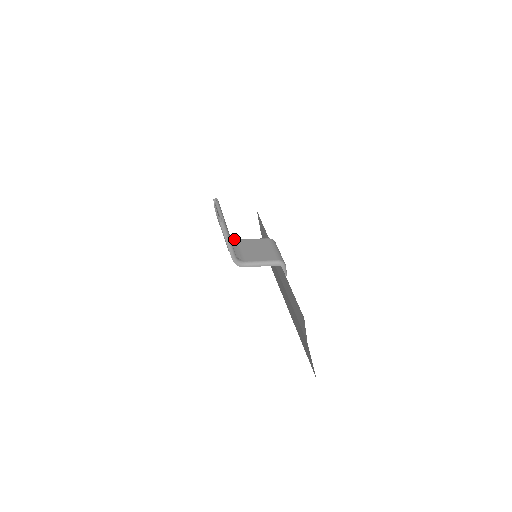
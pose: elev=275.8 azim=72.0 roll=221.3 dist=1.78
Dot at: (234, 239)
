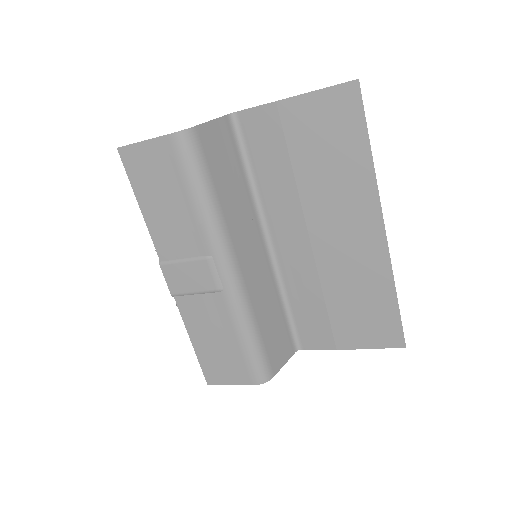
Dot at: (237, 293)
